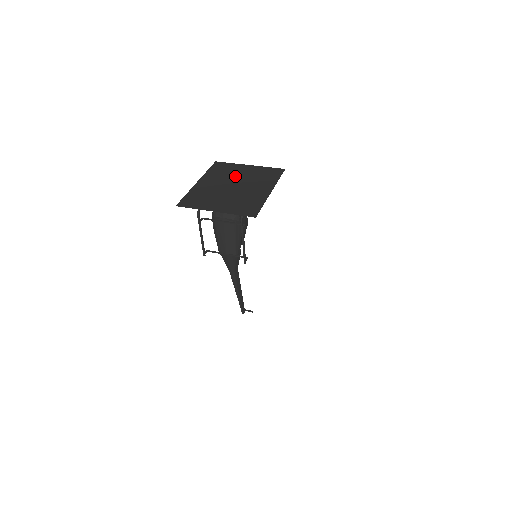
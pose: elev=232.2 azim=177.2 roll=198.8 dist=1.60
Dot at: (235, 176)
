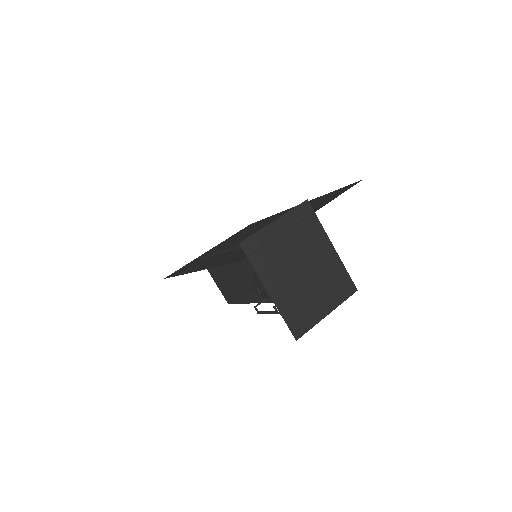
Dot at: (286, 252)
